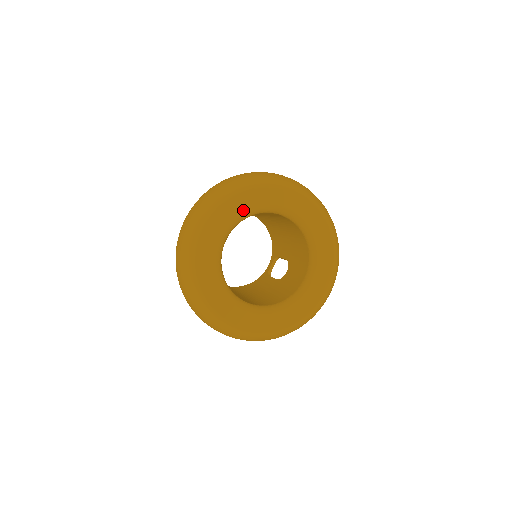
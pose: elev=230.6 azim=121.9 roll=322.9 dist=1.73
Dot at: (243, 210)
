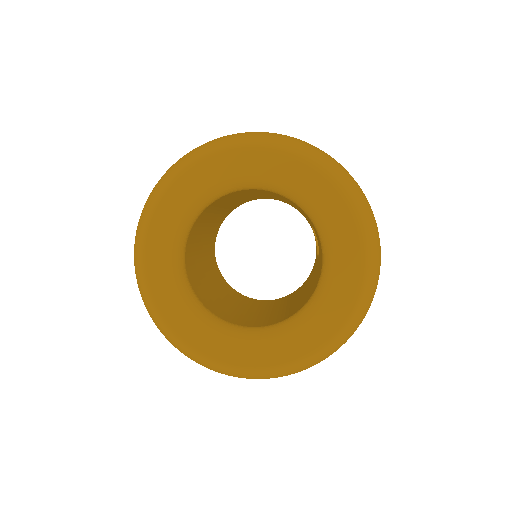
Dot at: (174, 226)
